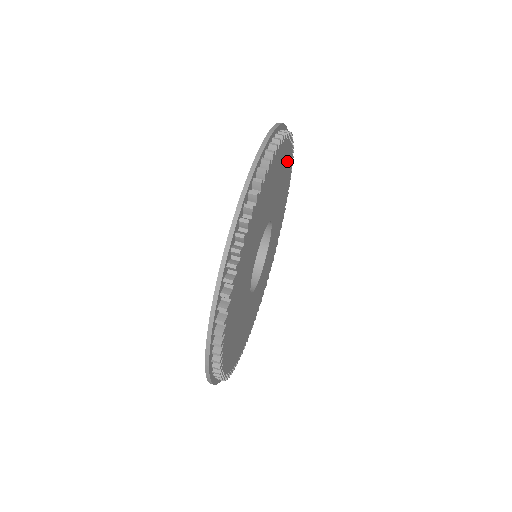
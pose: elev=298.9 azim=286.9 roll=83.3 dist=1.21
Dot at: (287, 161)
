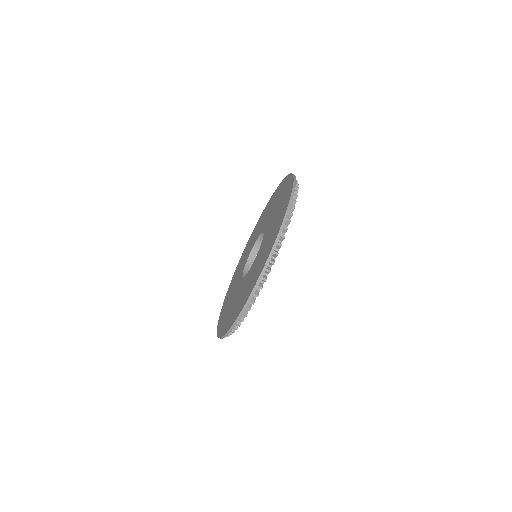
Dot at: occluded
